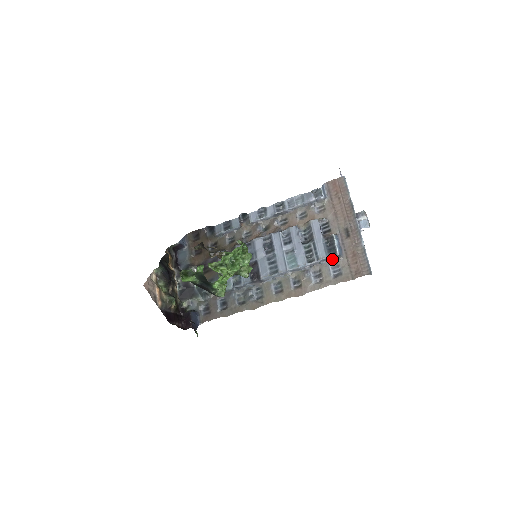
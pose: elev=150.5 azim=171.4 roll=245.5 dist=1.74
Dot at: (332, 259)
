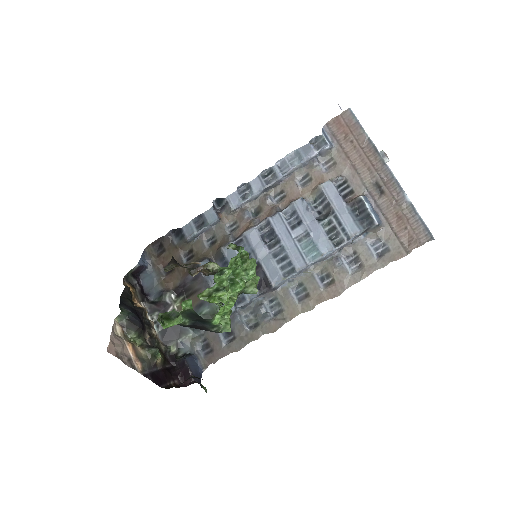
Dot at: (368, 232)
